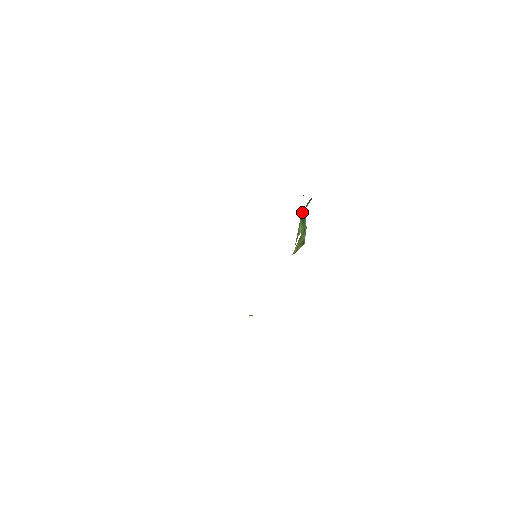
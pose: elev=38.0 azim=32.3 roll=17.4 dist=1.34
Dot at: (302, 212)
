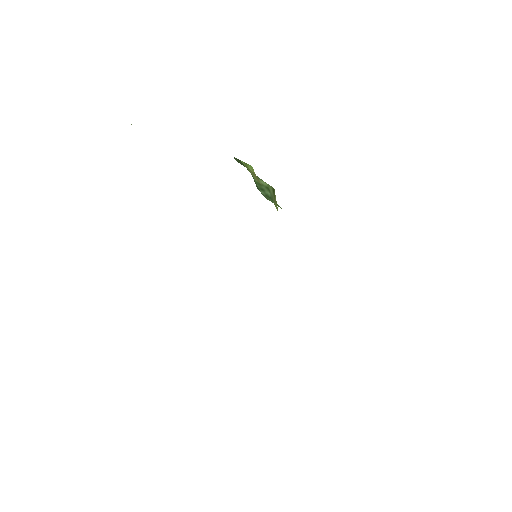
Dot at: occluded
